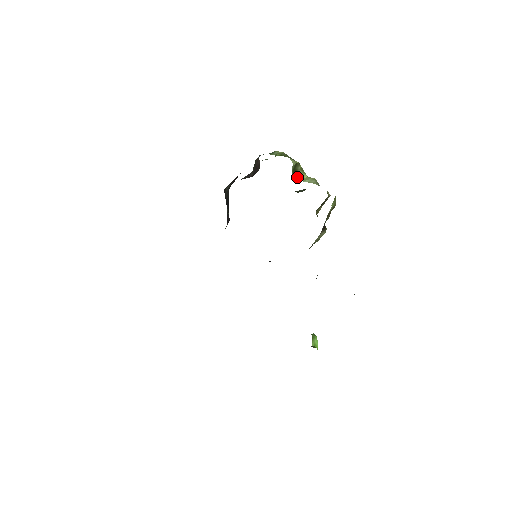
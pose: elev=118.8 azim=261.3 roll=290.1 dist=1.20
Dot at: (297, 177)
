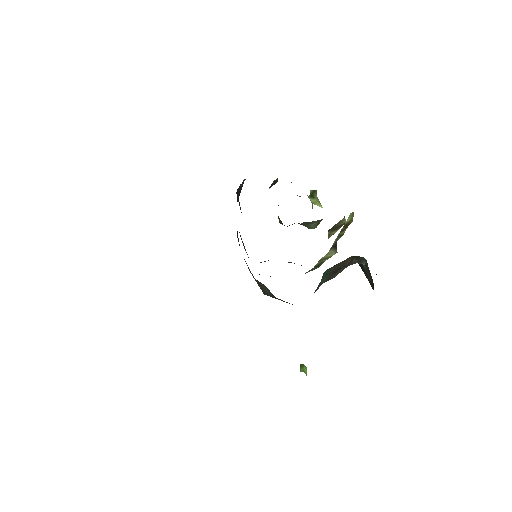
Dot at: (313, 203)
